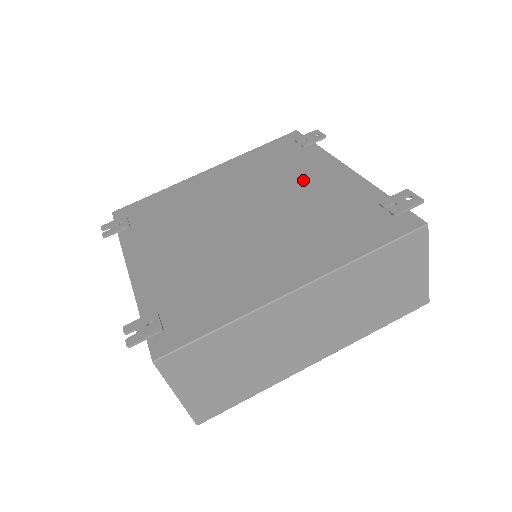
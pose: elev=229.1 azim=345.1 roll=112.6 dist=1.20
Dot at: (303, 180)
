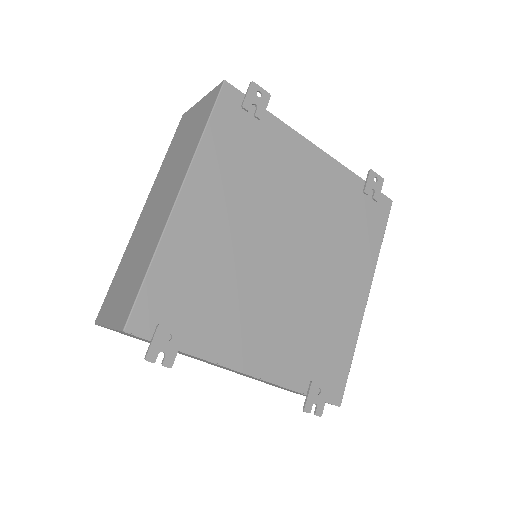
Dot at: (298, 180)
